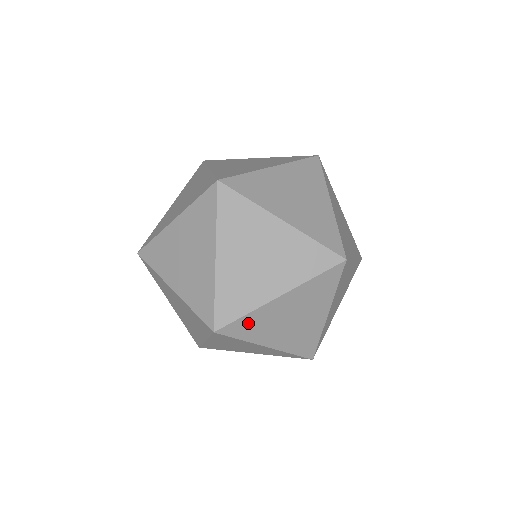
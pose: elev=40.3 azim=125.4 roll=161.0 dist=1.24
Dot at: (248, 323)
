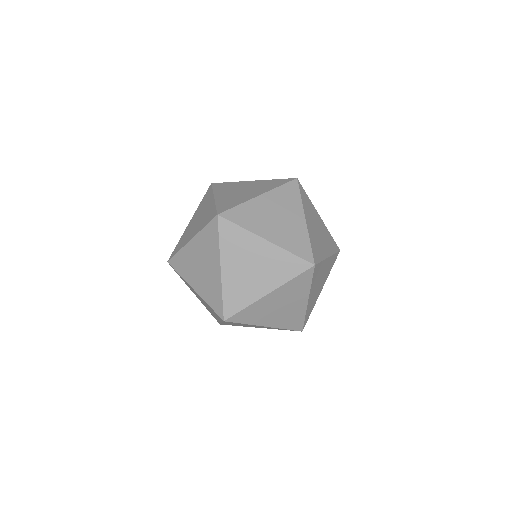
Dot at: (180, 260)
